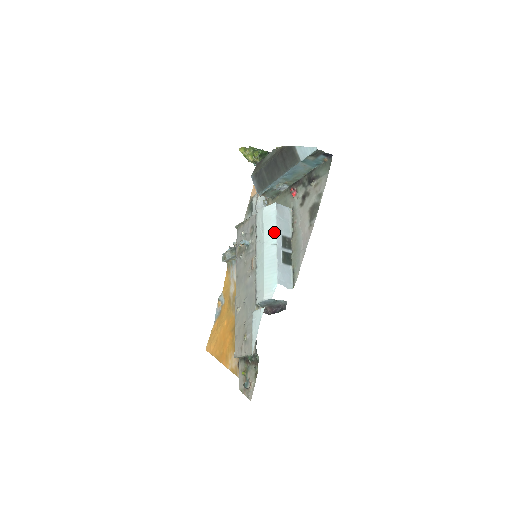
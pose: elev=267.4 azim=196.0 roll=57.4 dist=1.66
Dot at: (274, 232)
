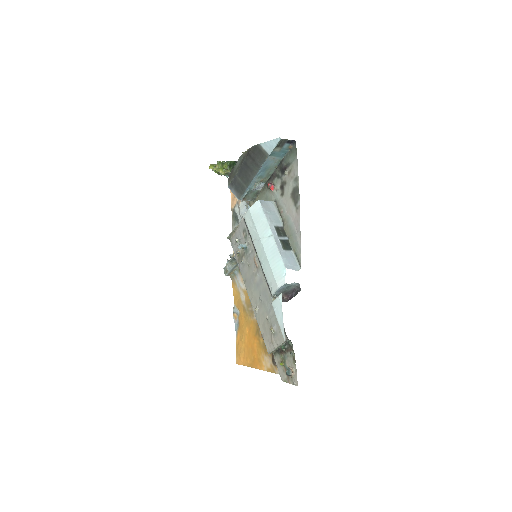
Dot at: (266, 225)
